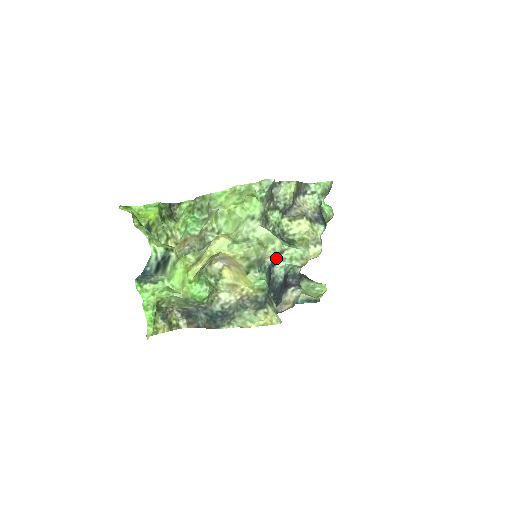
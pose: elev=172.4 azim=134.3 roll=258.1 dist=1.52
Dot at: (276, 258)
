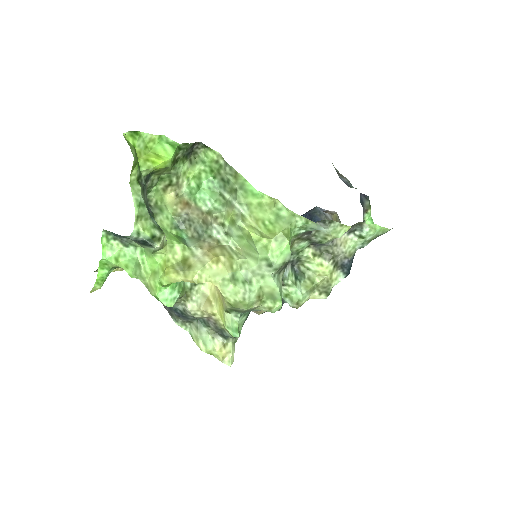
Dot at: occluded
